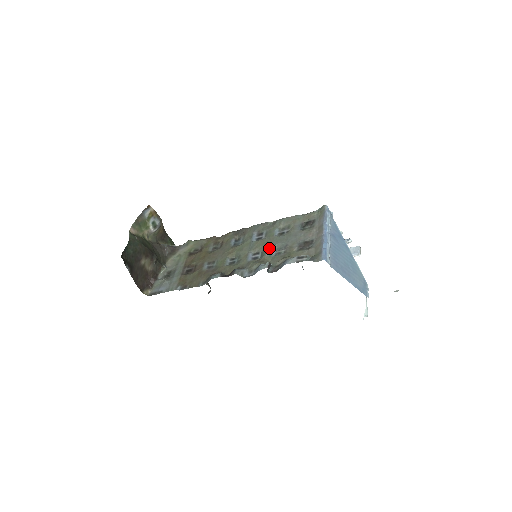
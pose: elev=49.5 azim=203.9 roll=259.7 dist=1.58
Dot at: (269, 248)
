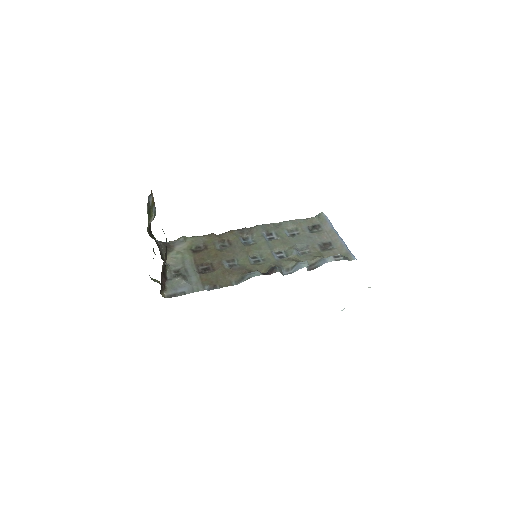
Dot at: (292, 248)
